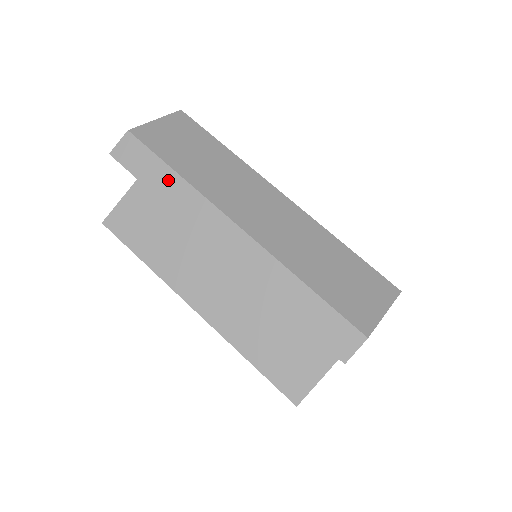
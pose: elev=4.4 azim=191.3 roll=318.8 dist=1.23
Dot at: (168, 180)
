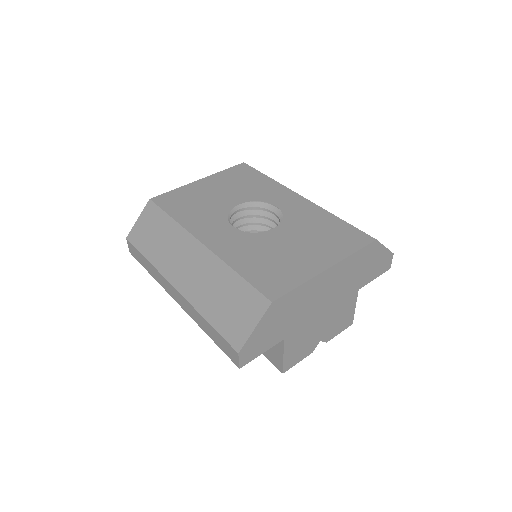
Dot at: (147, 264)
